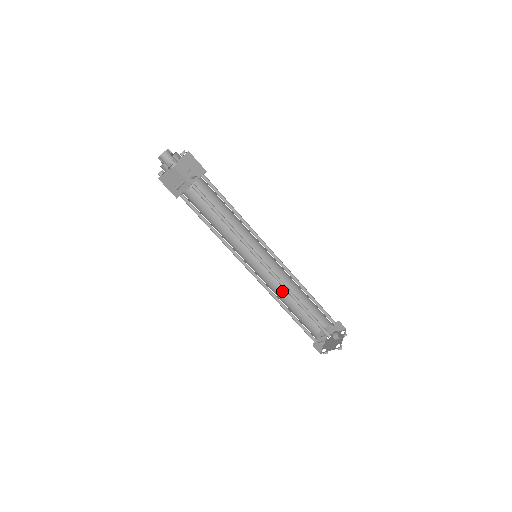
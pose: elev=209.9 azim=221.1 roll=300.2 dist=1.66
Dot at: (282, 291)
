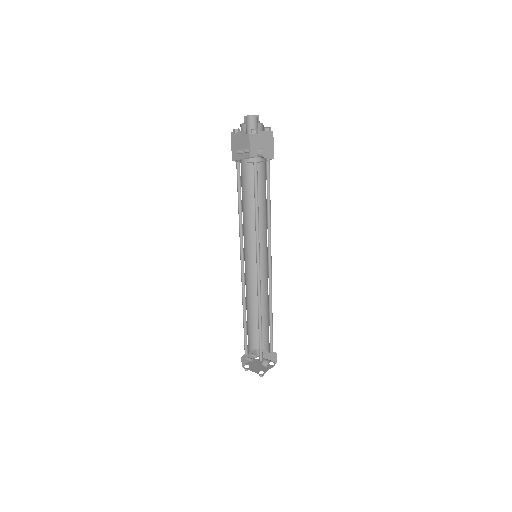
Dot at: (252, 297)
